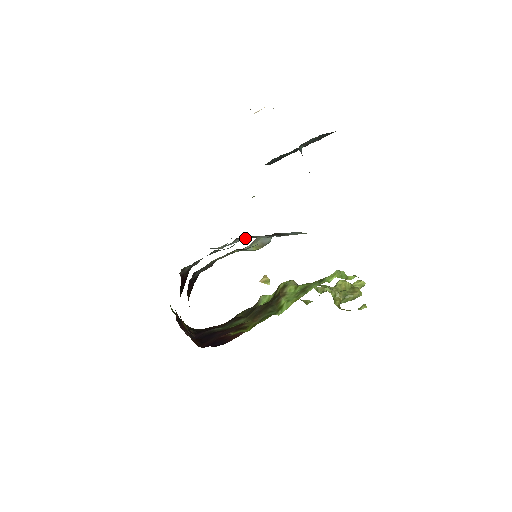
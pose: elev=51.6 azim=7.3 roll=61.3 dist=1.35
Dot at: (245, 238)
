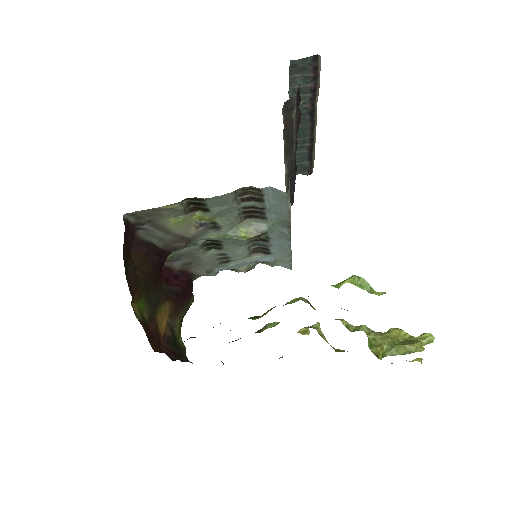
Dot at: occluded
